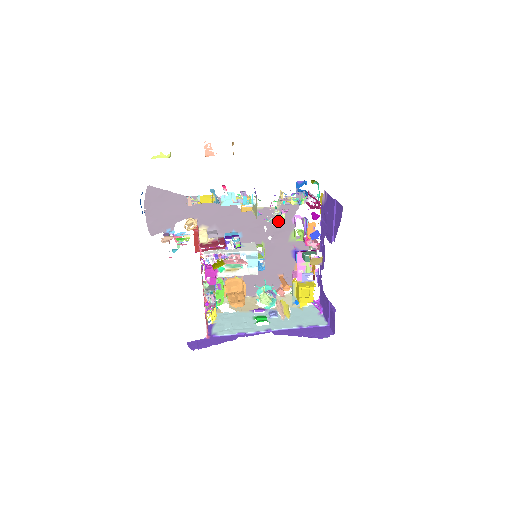
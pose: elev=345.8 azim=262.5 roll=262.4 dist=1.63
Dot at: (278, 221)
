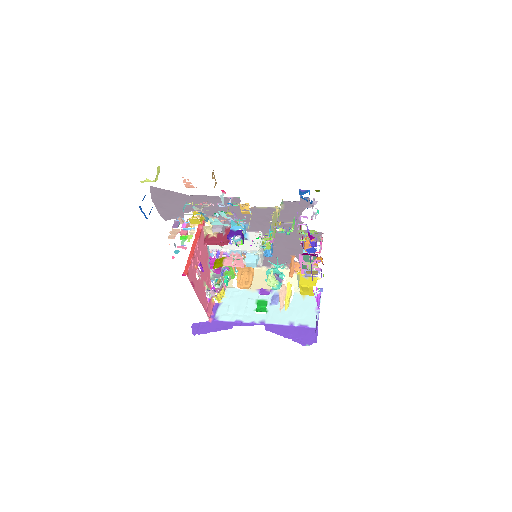
Dot at: (265, 247)
